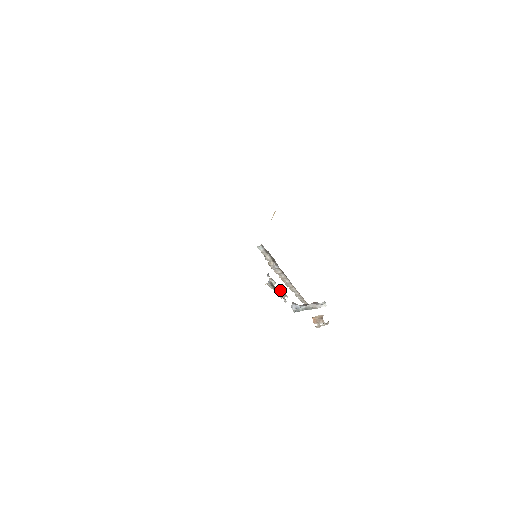
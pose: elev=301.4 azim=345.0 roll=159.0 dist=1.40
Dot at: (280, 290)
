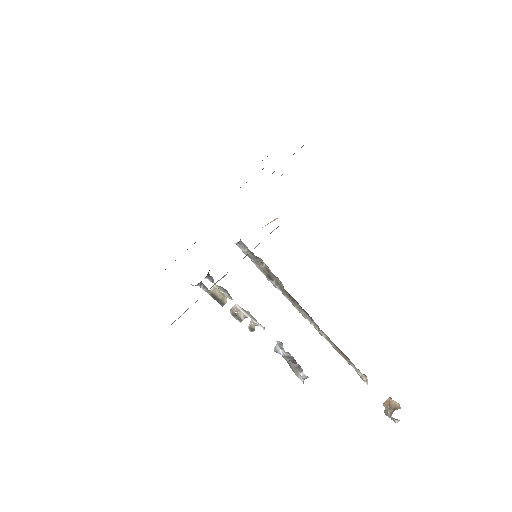
Dot at: (243, 311)
